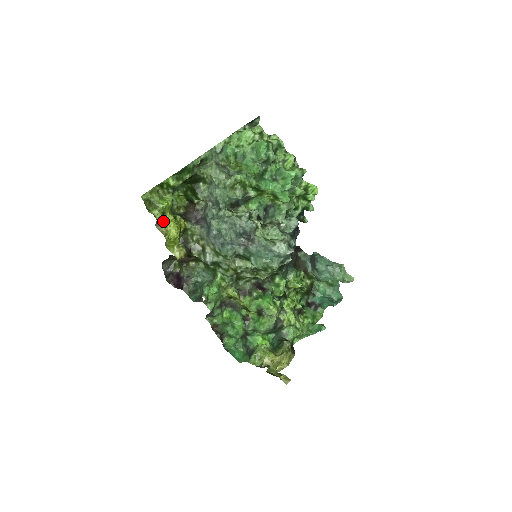
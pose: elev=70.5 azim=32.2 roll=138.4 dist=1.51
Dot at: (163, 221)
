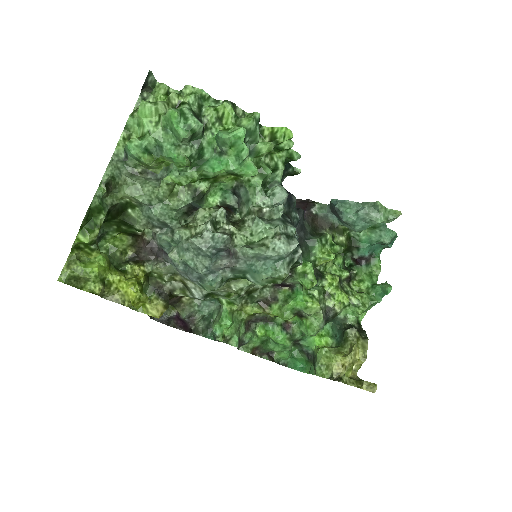
Dot at: (109, 288)
